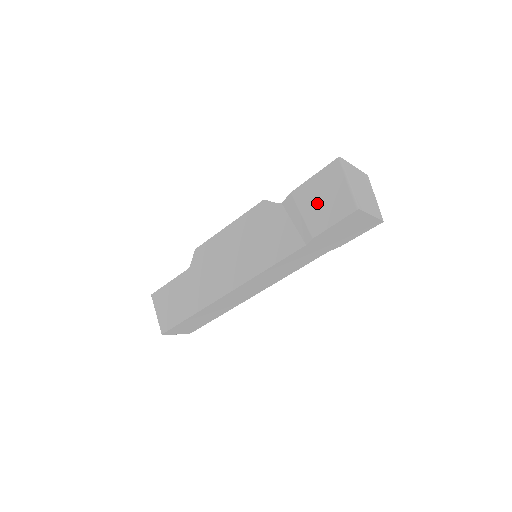
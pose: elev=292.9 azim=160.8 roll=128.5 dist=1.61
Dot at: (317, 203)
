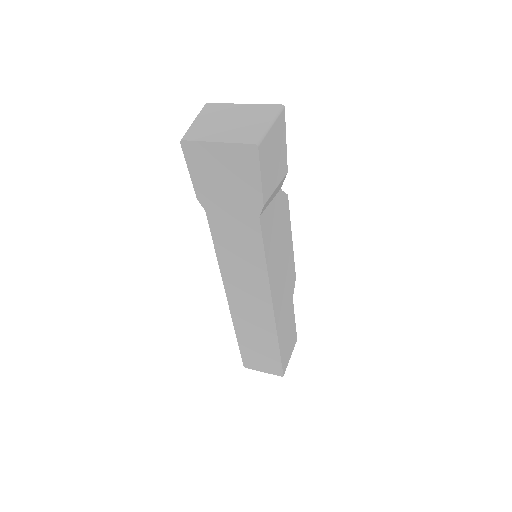
Dot at: occluded
